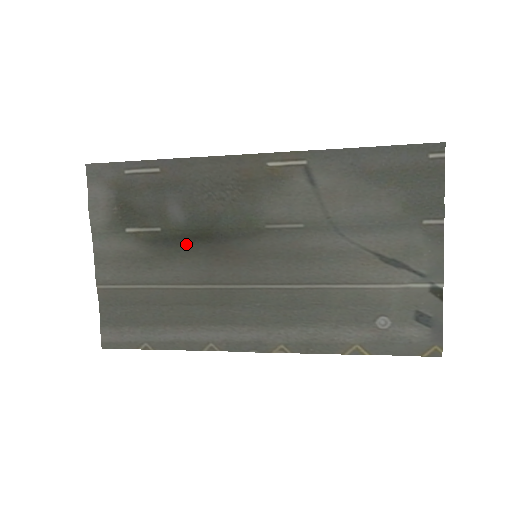
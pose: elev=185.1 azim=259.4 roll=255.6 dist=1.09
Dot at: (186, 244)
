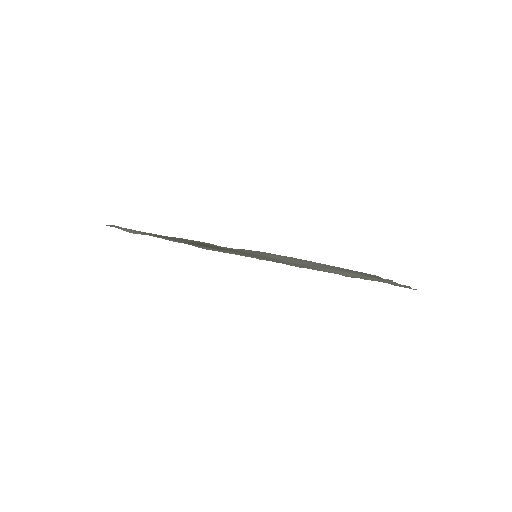
Dot at: (206, 246)
